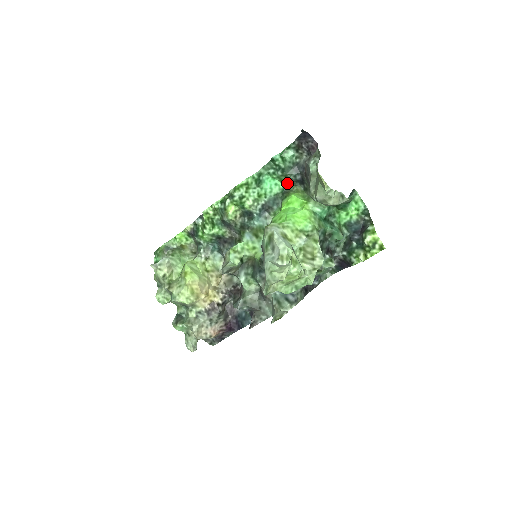
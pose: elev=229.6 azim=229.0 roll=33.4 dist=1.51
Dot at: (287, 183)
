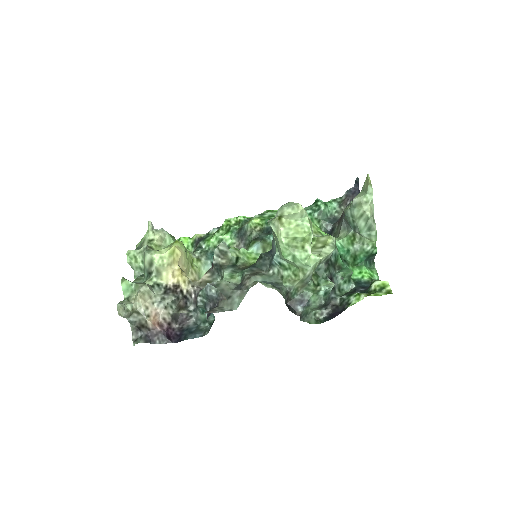
Dot at: occluded
